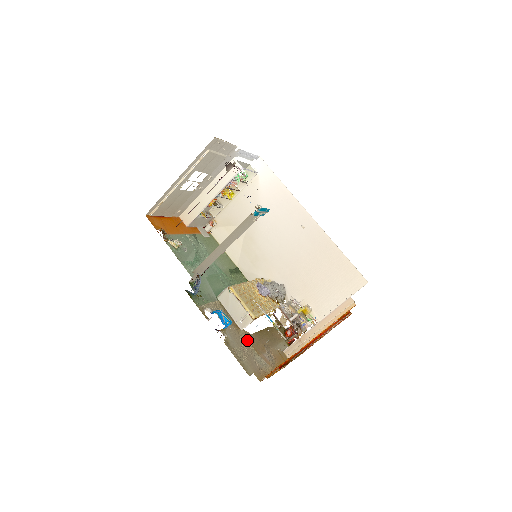
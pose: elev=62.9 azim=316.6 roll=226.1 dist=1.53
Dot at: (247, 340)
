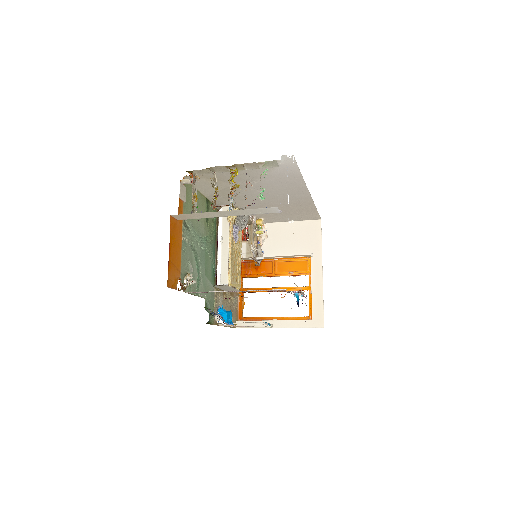
Dot at: (230, 296)
